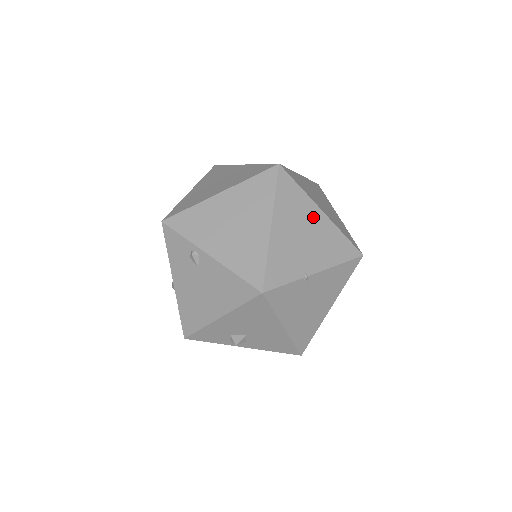
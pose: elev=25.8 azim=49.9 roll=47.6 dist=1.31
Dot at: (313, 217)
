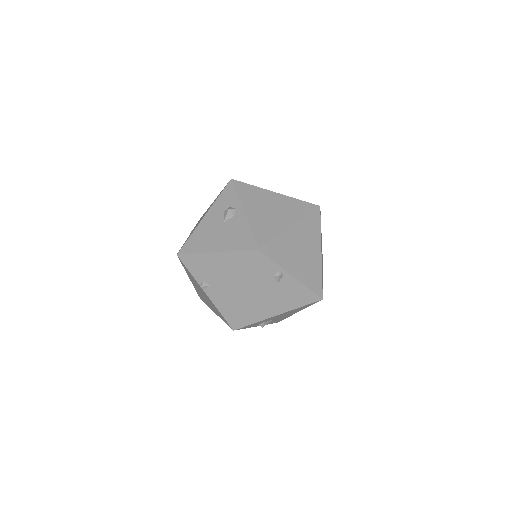
Dot at: occluded
